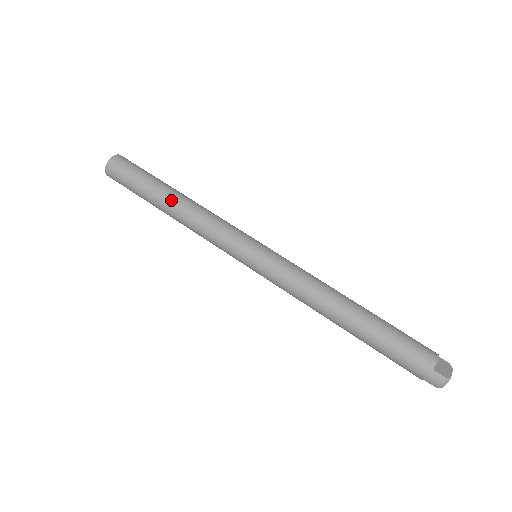
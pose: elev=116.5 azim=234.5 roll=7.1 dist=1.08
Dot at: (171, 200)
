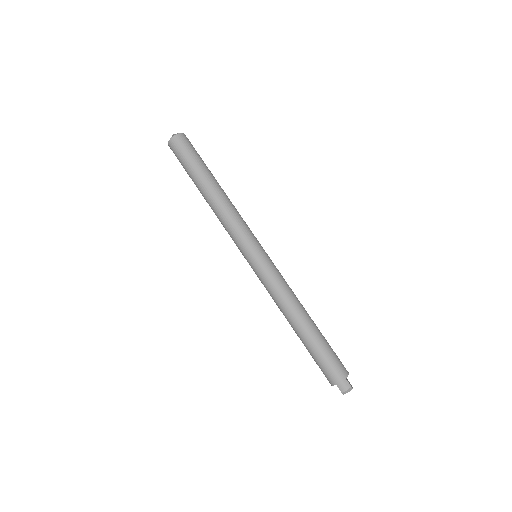
Dot at: (216, 186)
